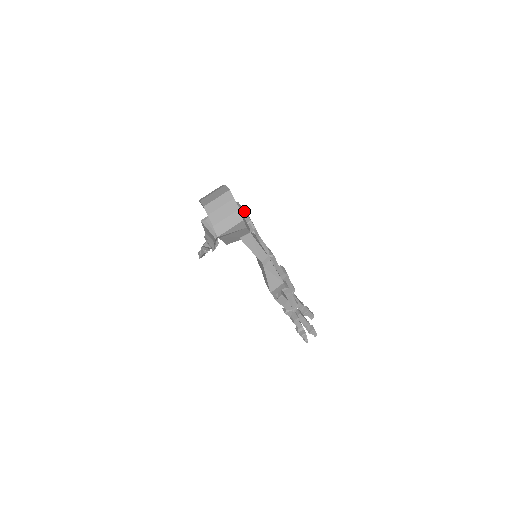
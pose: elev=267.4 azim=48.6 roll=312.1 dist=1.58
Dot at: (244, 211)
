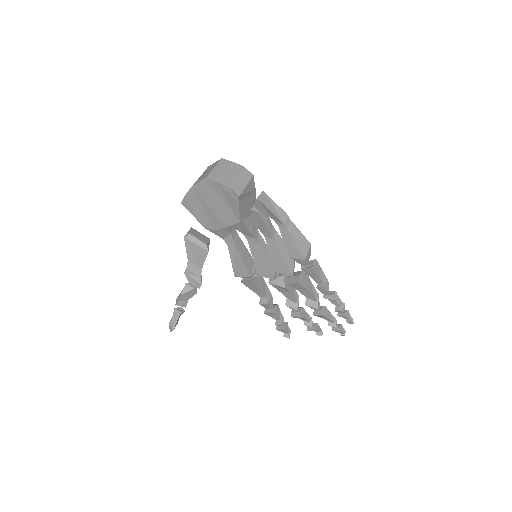
Dot at: occluded
